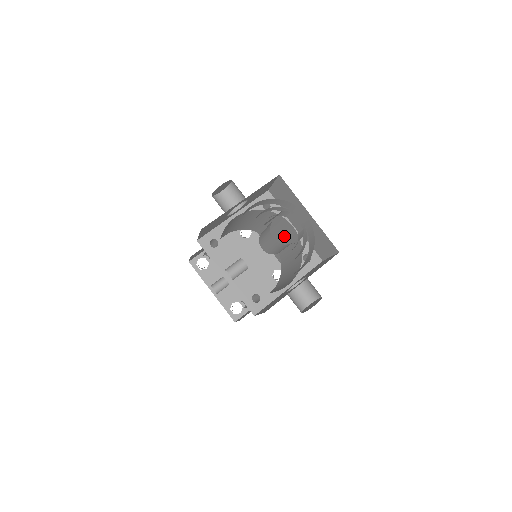
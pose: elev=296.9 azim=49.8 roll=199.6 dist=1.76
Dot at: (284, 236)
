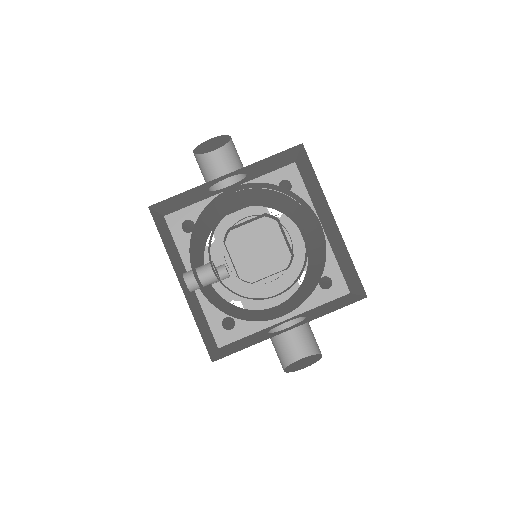
Dot at: (311, 234)
